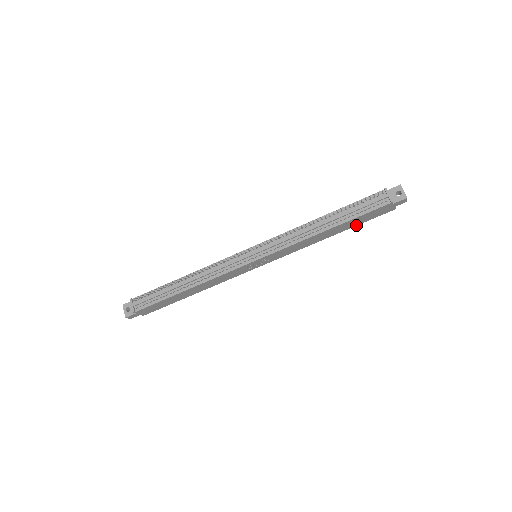
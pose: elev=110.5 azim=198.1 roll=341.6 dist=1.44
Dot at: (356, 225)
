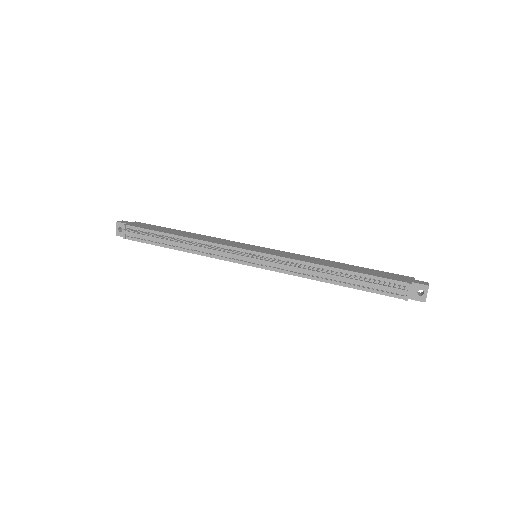
Dot at: occluded
